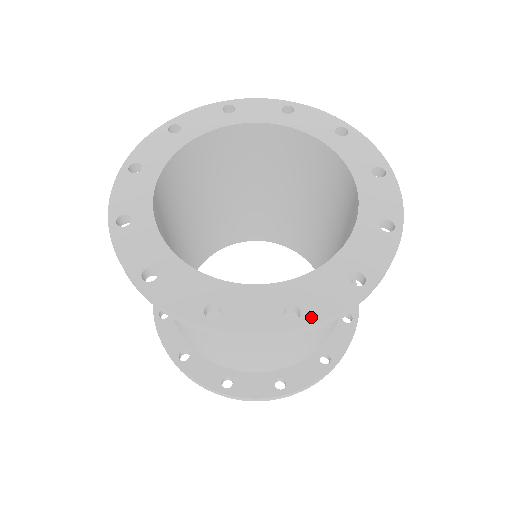
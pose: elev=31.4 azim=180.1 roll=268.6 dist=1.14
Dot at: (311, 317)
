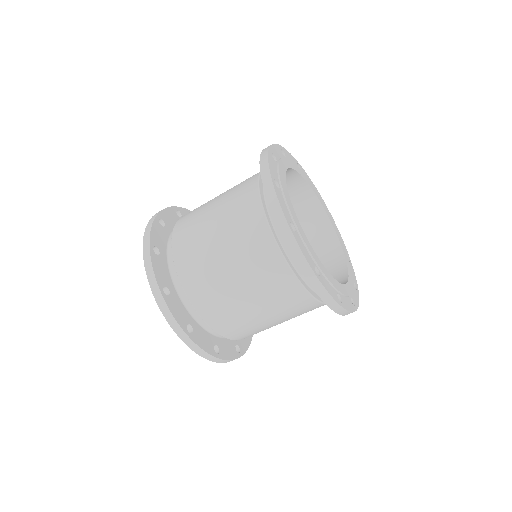
Dot at: (356, 304)
